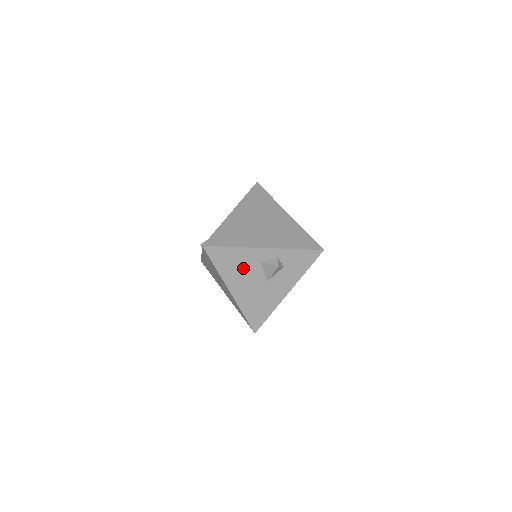
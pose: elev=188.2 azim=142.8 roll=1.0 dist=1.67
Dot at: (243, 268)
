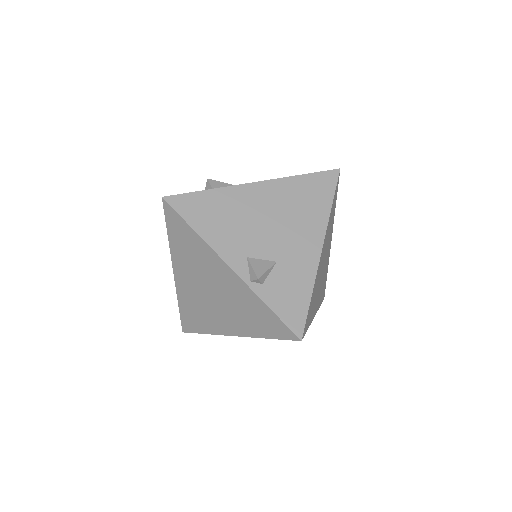
Dot at: occluded
